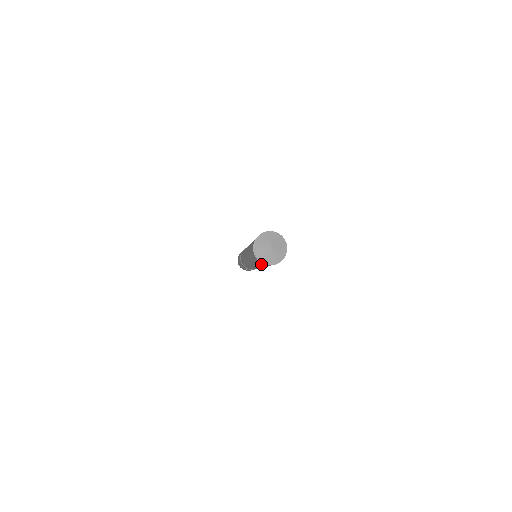
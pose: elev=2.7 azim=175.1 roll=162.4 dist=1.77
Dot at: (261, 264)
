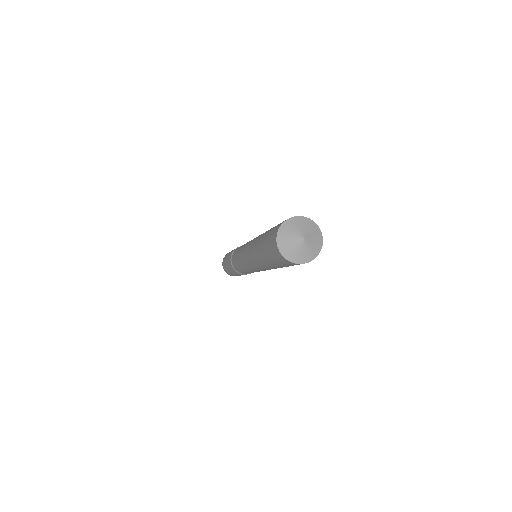
Dot at: (278, 260)
